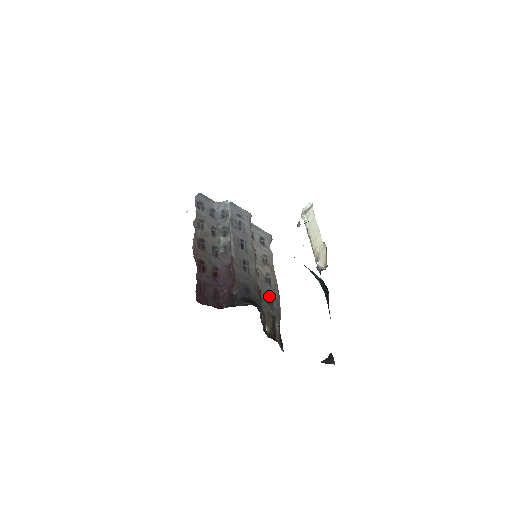
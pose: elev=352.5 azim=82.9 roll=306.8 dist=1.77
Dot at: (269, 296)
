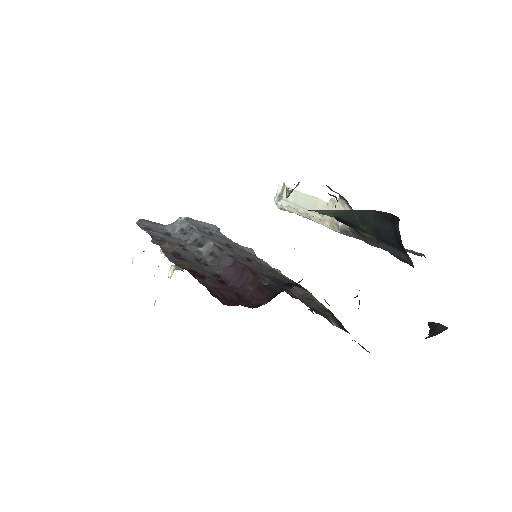
Dot at: (303, 295)
